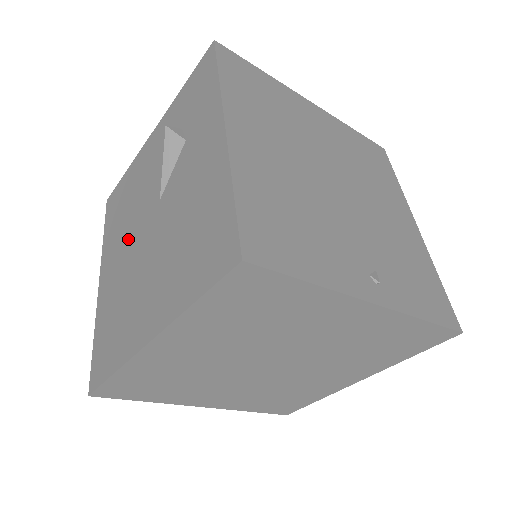
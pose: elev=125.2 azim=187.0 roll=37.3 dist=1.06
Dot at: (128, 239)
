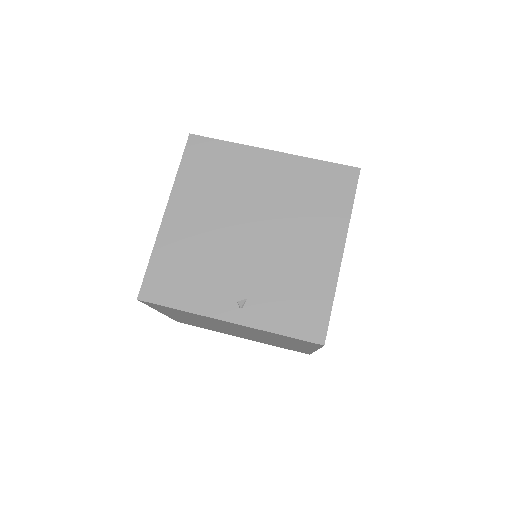
Dot at: occluded
